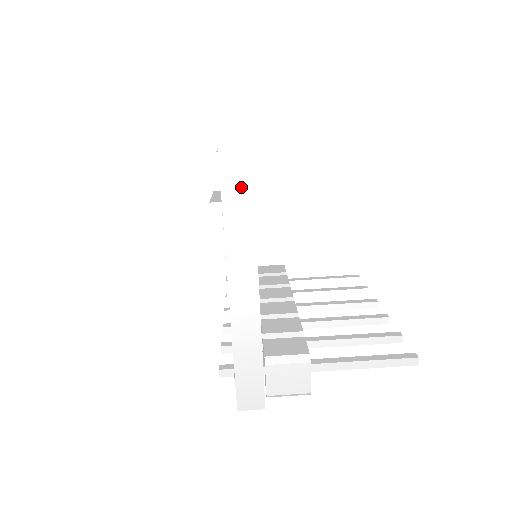
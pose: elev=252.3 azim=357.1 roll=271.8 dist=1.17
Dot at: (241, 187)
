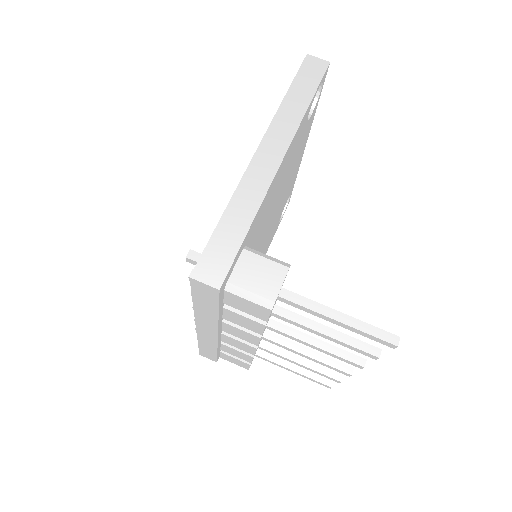
Dot at: (298, 105)
